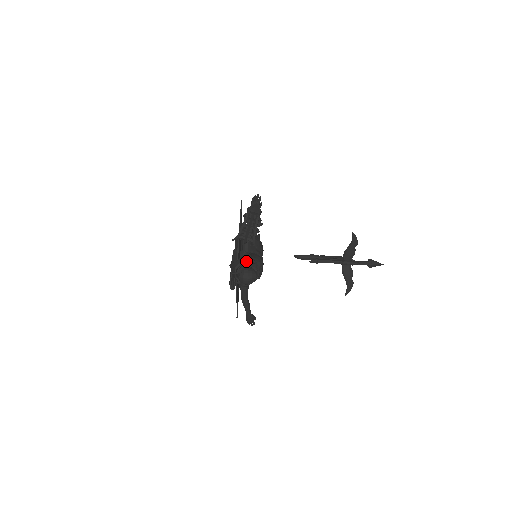
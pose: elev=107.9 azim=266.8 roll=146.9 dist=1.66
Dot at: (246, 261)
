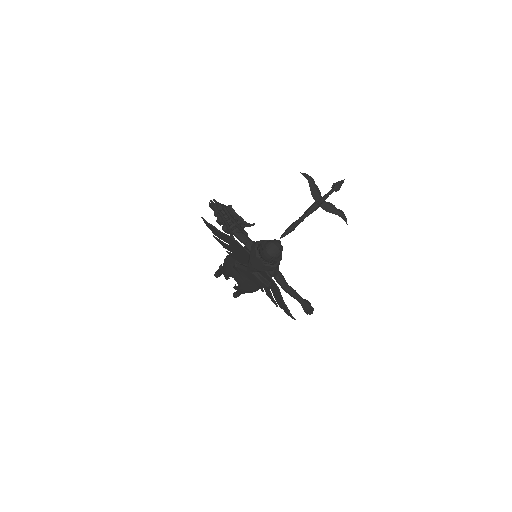
Dot at: (258, 244)
